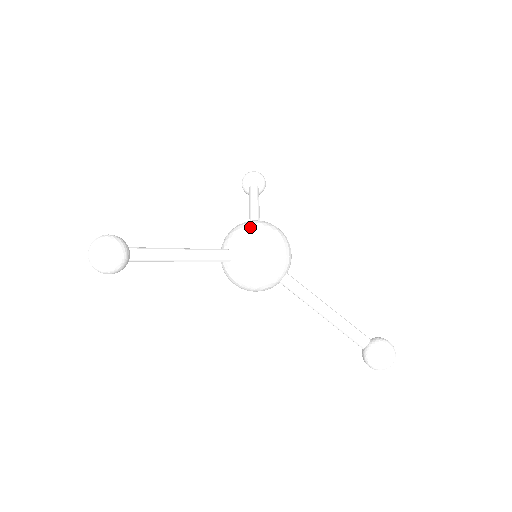
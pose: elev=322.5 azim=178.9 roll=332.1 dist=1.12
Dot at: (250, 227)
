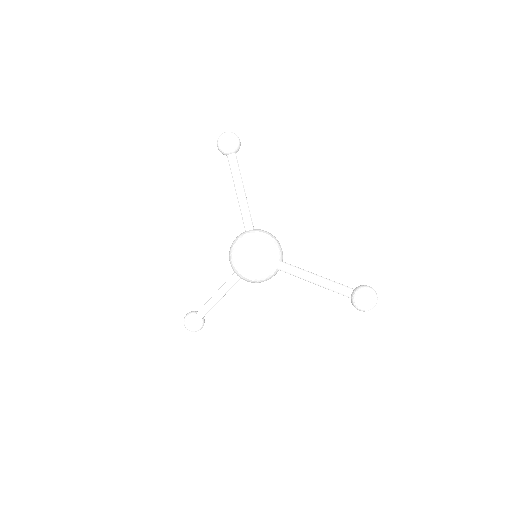
Dot at: (231, 263)
